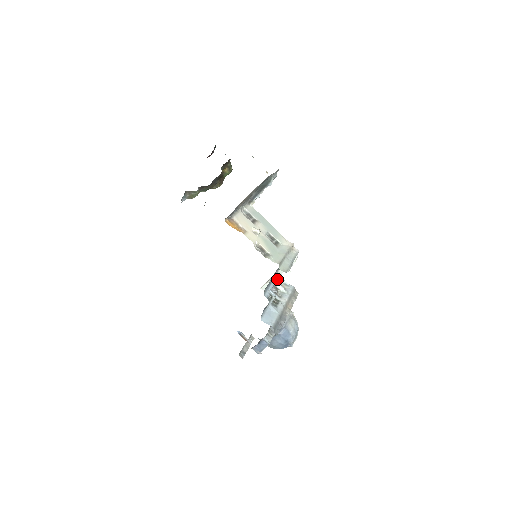
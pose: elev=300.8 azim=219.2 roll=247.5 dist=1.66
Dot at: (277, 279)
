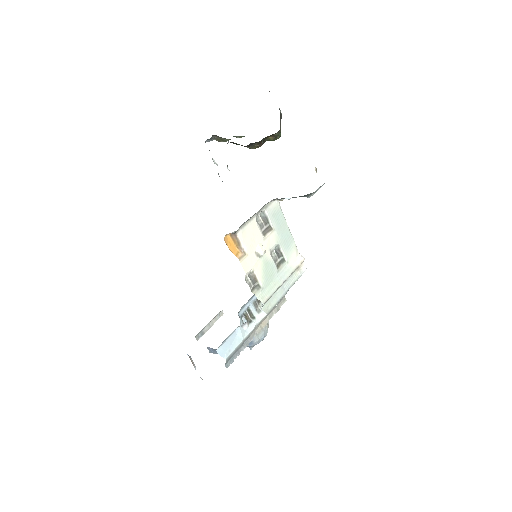
Dot at: occluded
